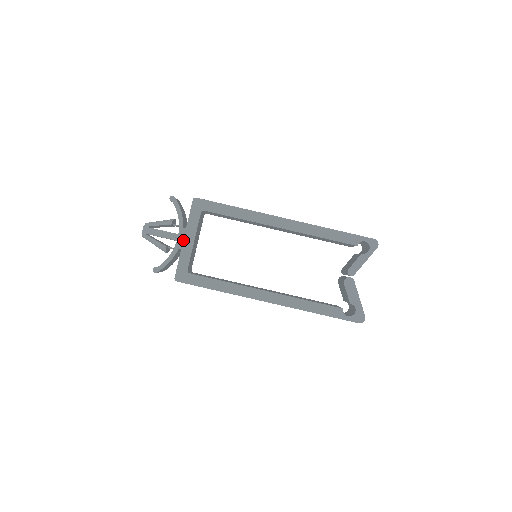
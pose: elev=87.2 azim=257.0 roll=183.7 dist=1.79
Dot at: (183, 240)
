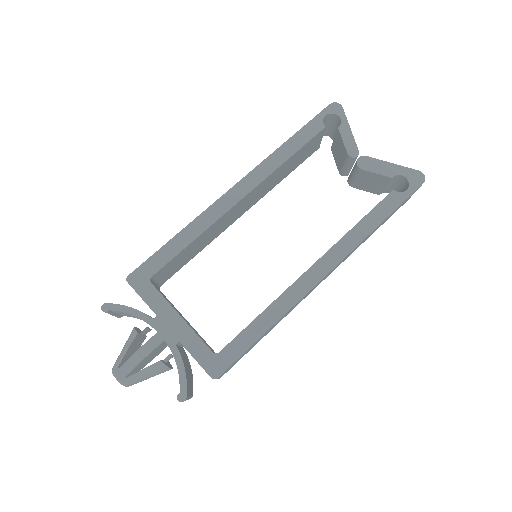
Dot at: (169, 331)
